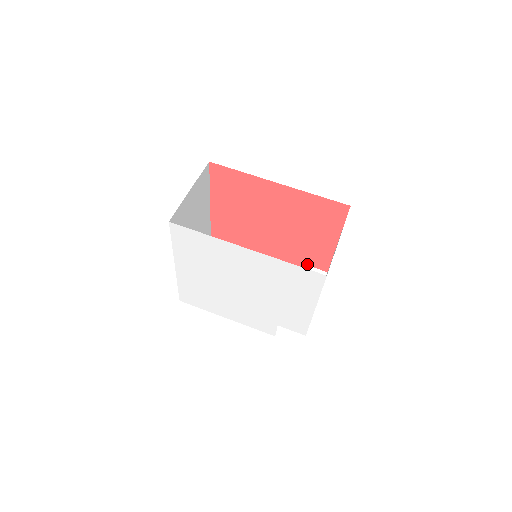
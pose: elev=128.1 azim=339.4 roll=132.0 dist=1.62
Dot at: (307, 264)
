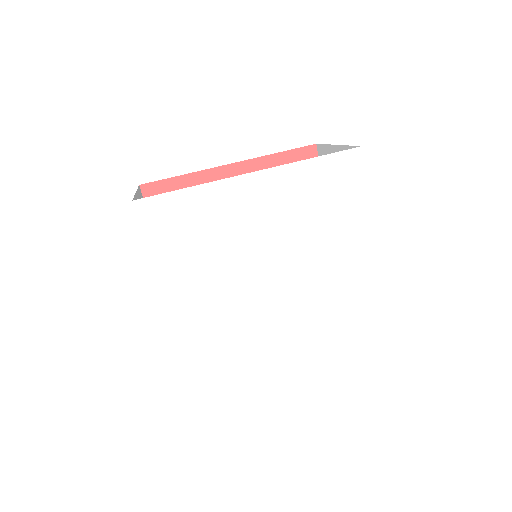
Dot at: occluded
